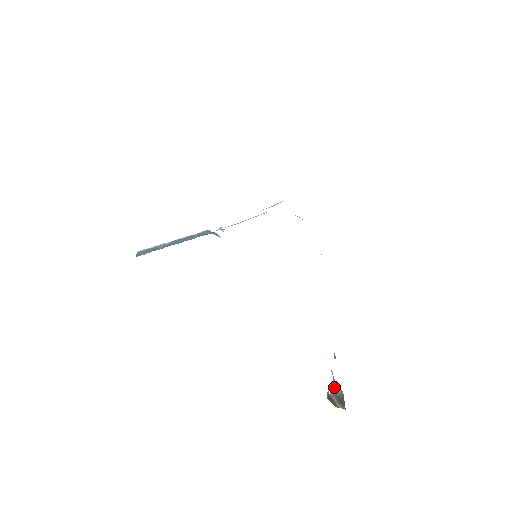
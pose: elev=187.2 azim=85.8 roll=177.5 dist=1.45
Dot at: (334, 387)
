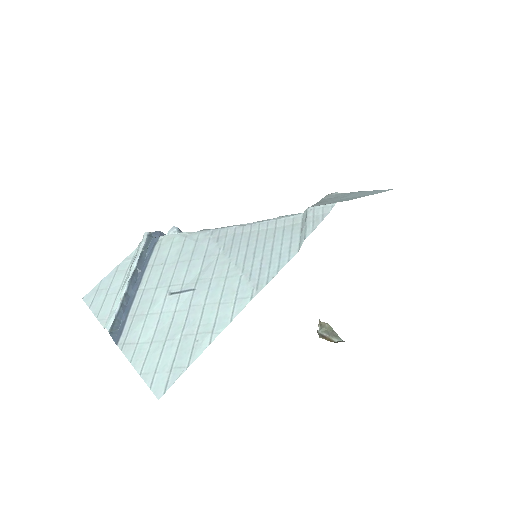
Dot at: (320, 324)
